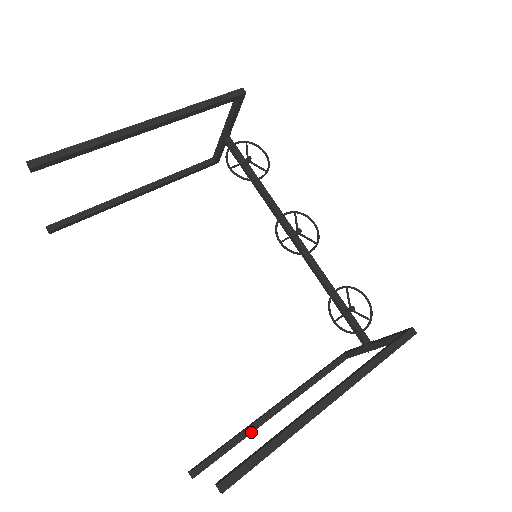
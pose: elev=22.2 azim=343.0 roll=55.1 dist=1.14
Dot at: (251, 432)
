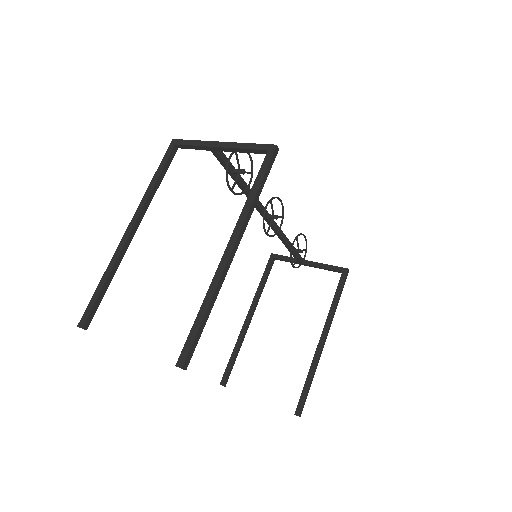
Dot at: occluded
